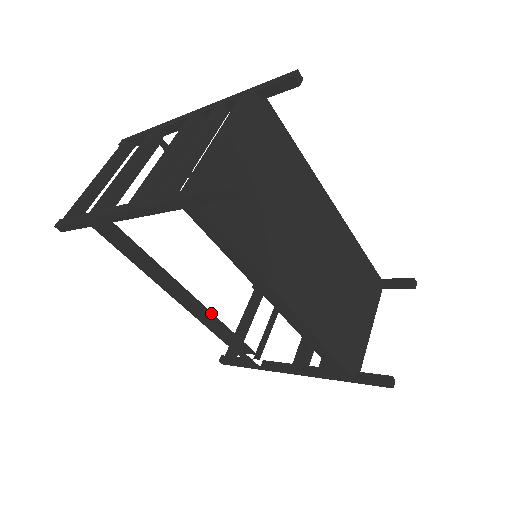
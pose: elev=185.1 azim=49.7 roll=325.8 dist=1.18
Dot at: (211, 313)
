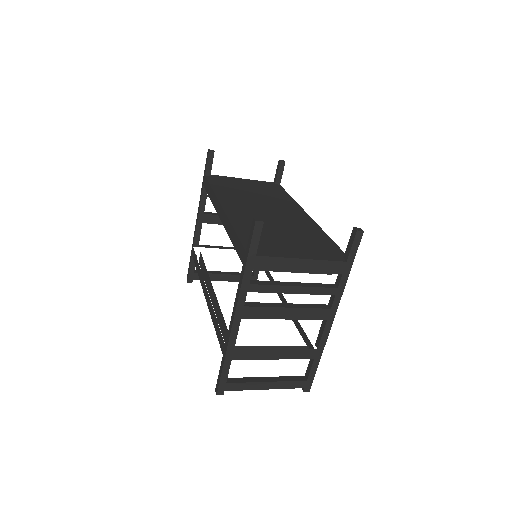
Dot at: (218, 303)
